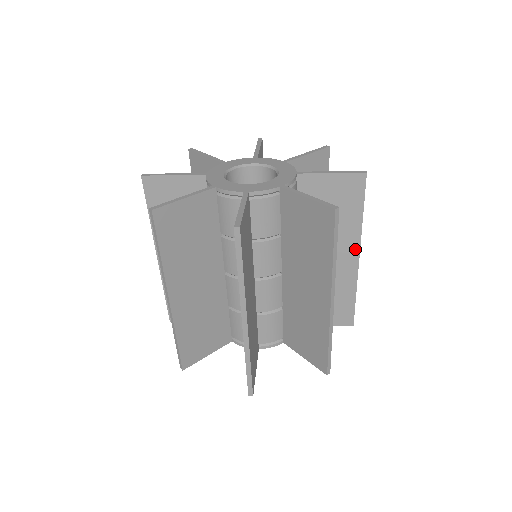
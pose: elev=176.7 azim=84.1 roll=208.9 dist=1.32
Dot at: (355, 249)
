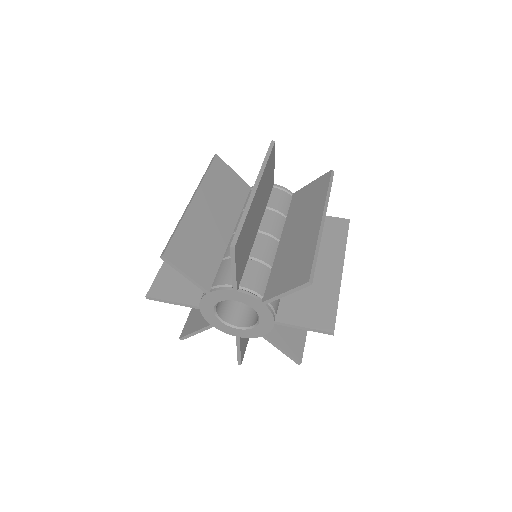
Dot at: occluded
